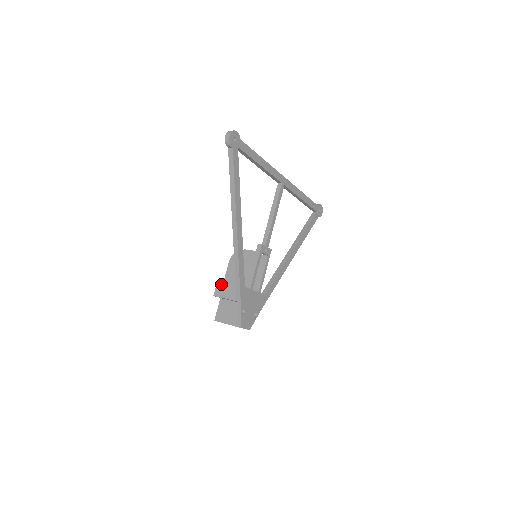
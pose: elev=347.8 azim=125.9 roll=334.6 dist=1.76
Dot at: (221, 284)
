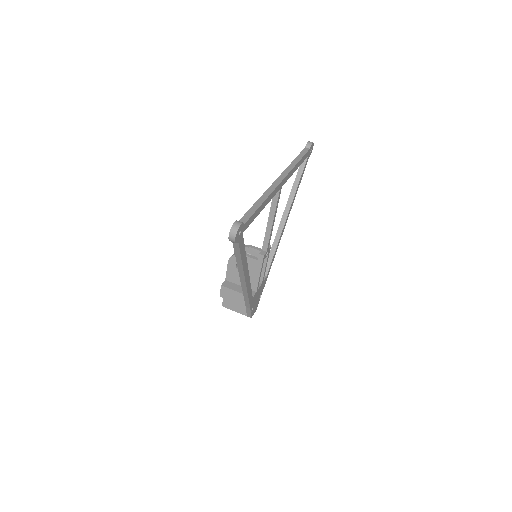
Dot at: (226, 289)
